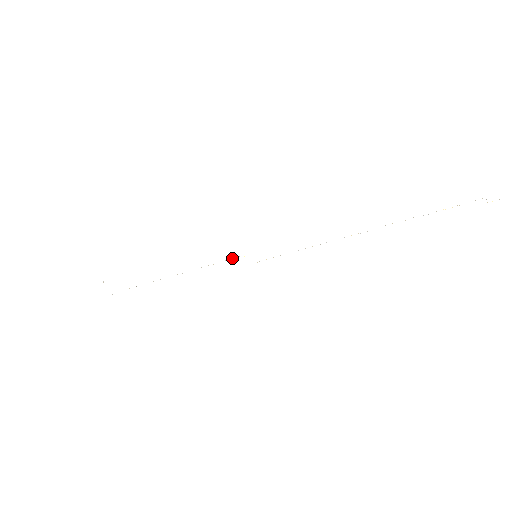
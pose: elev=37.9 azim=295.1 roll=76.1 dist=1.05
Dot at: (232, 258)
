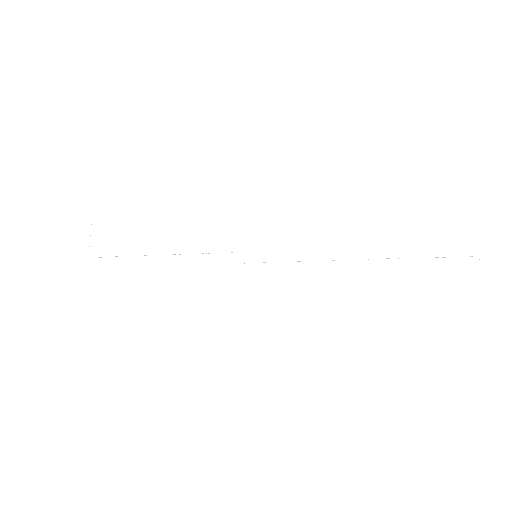
Dot at: (231, 252)
